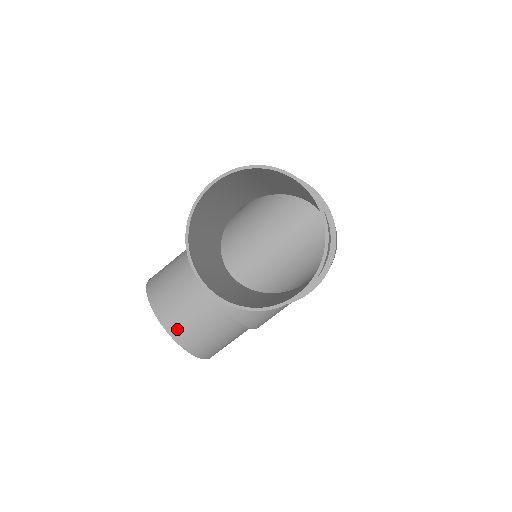
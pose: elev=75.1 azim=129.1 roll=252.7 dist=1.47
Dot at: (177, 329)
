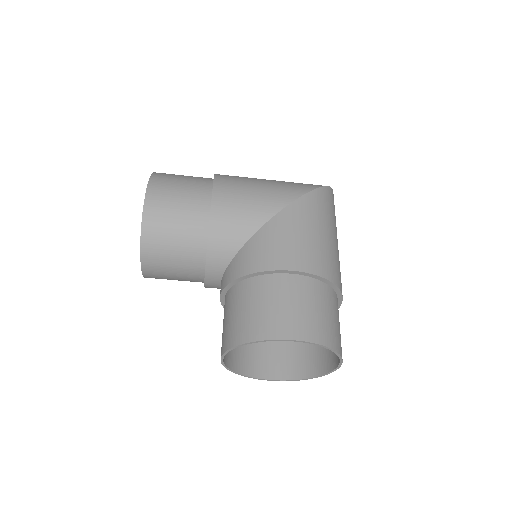
Dot at: (153, 276)
